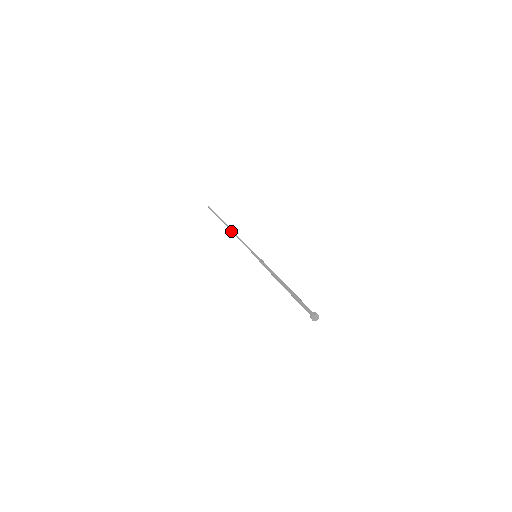
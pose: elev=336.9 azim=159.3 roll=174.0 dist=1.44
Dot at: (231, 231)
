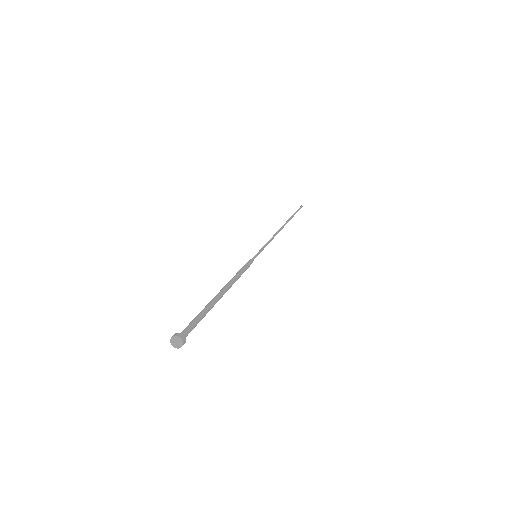
Dot at: occluded
